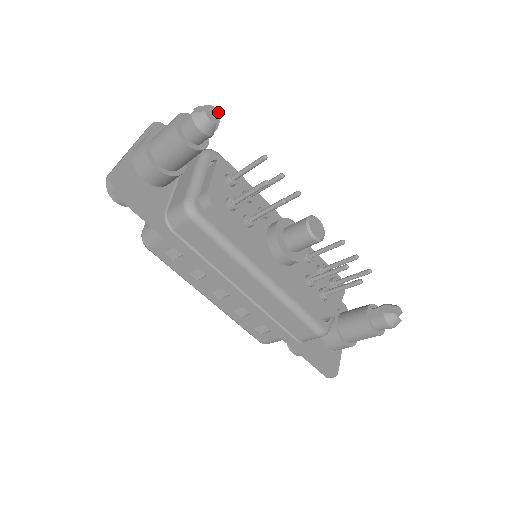
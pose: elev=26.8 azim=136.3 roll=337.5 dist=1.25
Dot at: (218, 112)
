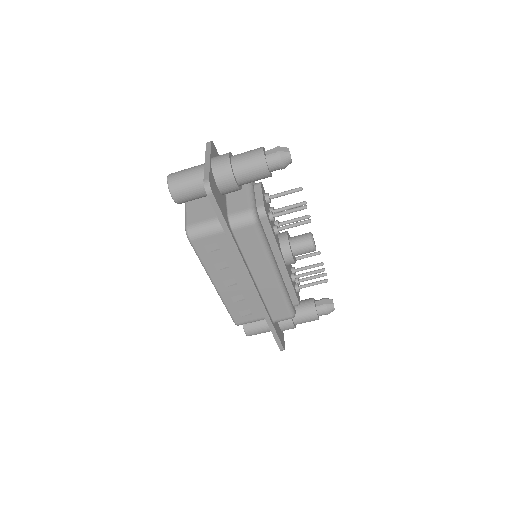
Dot at: occluded
